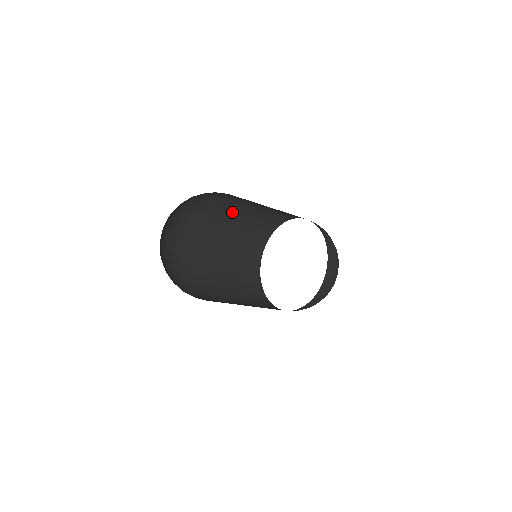
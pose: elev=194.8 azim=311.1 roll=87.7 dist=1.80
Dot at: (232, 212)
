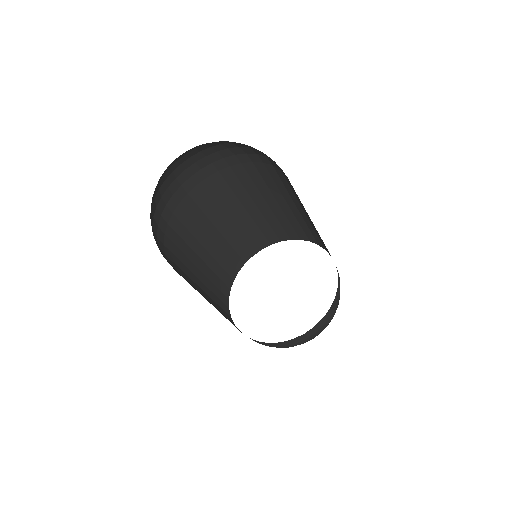
Dot at: (201, 229)
